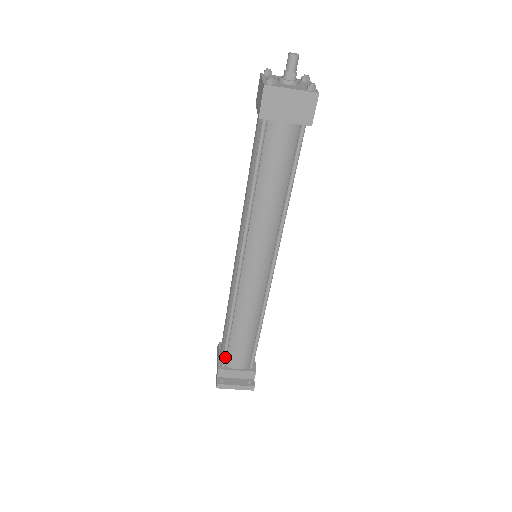
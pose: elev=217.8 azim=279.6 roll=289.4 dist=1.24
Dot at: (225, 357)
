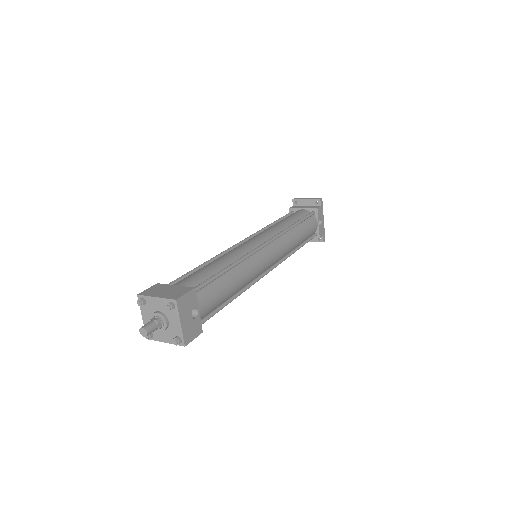
Dot at: occluded
